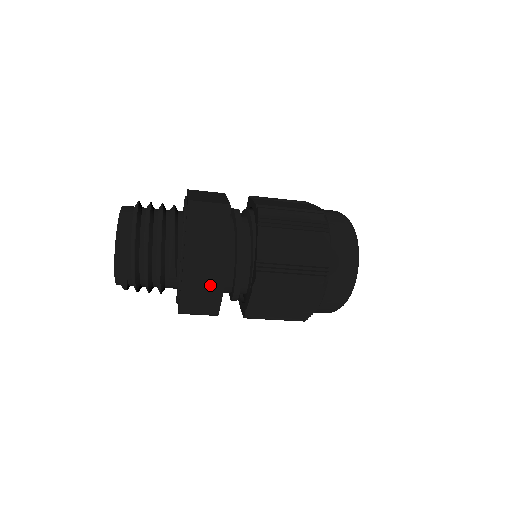
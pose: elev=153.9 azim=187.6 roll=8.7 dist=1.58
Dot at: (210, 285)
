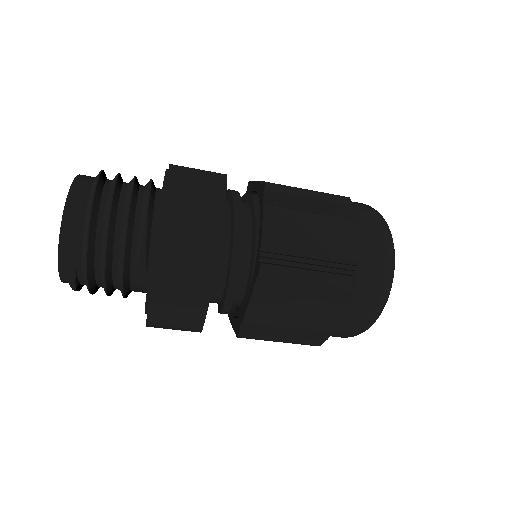
Dot at: (194, 280)
